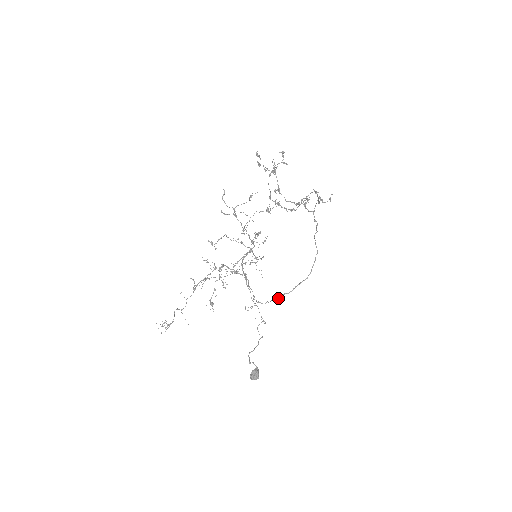
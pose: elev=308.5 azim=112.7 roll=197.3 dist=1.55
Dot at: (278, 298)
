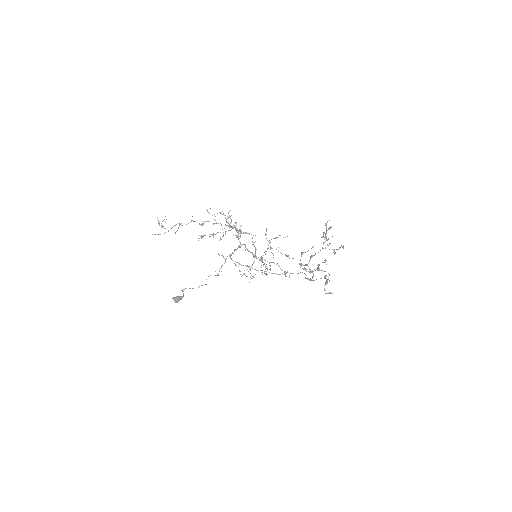
Dot at: occluded
